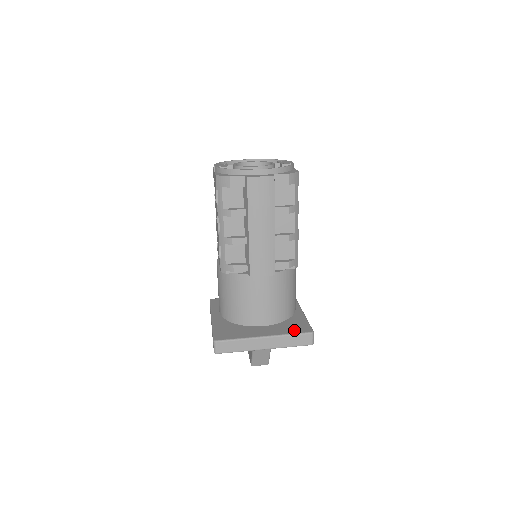
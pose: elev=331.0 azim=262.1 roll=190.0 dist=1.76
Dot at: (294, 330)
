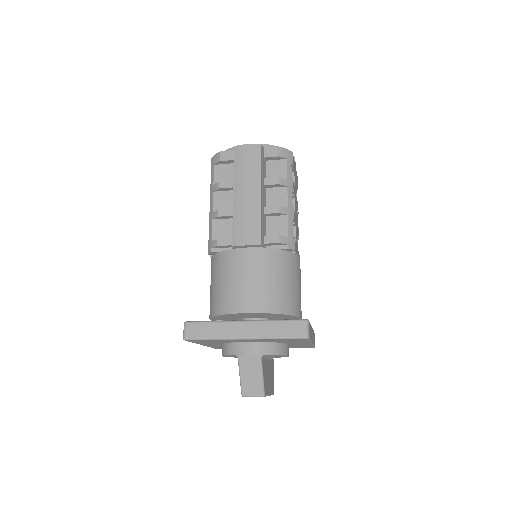
Dot at: occluded
